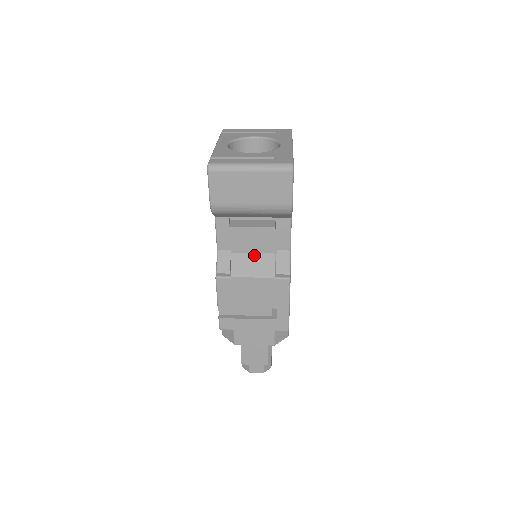
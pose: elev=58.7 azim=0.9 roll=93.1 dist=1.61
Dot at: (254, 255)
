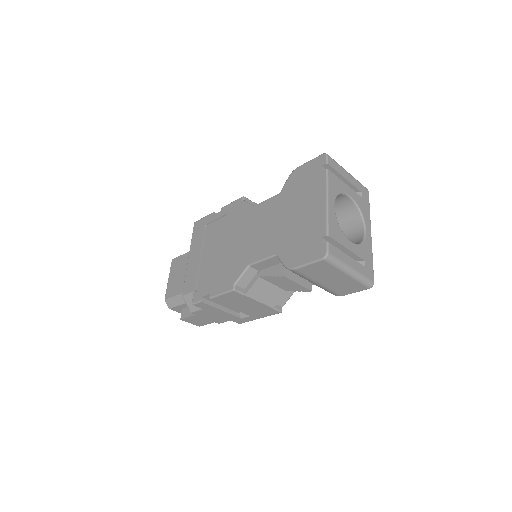
Dot at: (273, 286)
